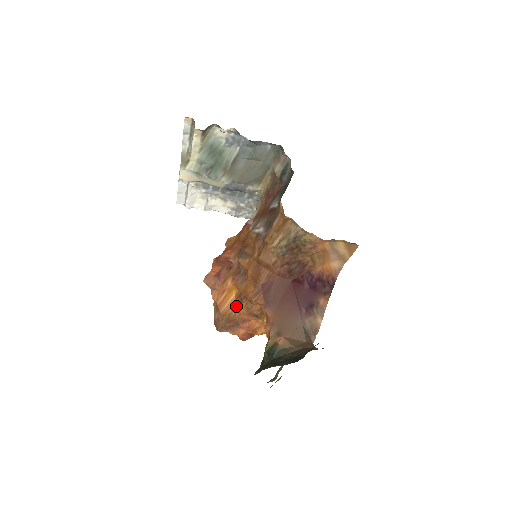
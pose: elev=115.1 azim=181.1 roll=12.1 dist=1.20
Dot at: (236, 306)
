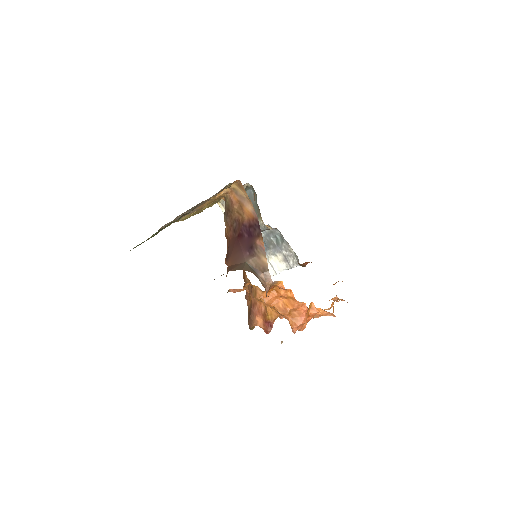
Dot at: (249, 297)
